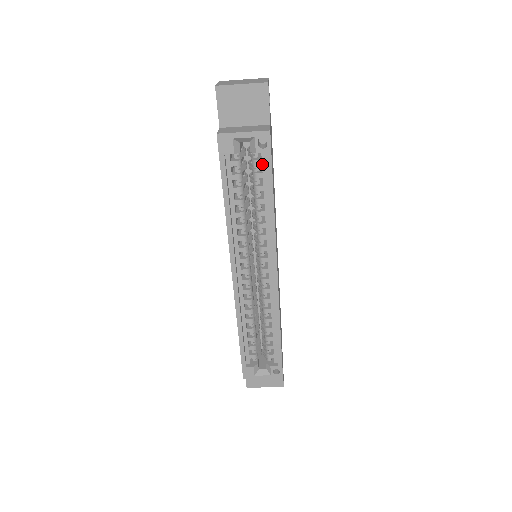
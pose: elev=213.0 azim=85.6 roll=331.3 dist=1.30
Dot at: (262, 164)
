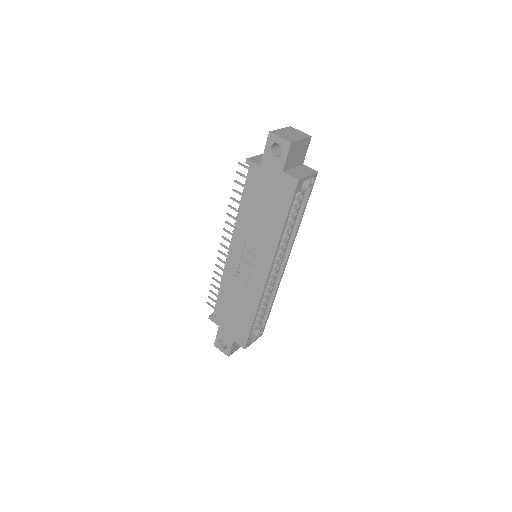
Dot at: (304, 194)
